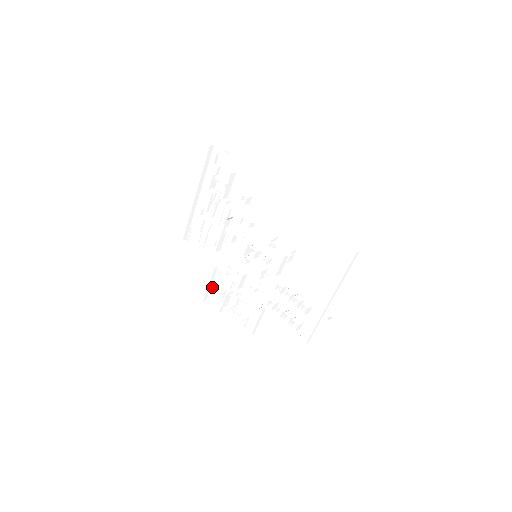
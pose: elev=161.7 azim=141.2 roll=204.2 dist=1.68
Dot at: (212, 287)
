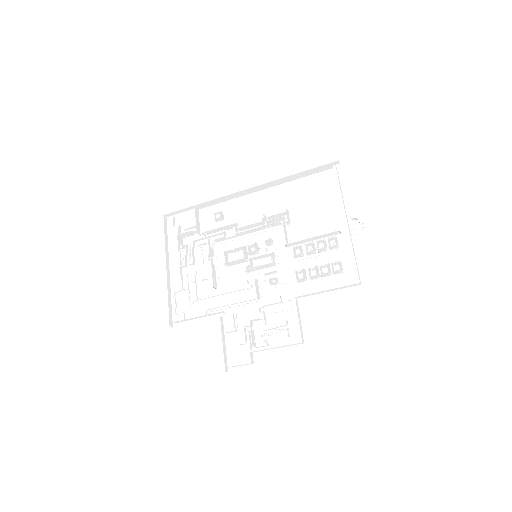
Dot at: (227, 347)
